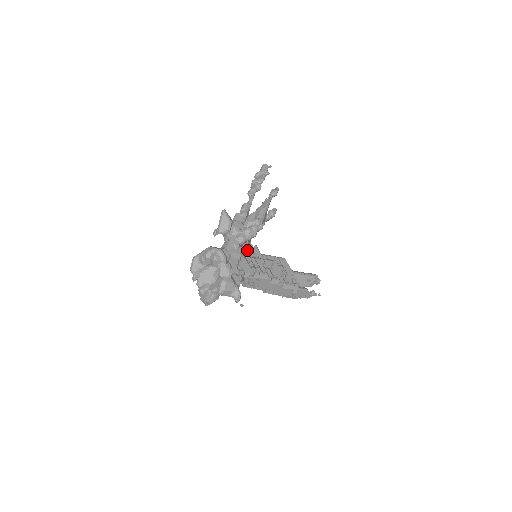
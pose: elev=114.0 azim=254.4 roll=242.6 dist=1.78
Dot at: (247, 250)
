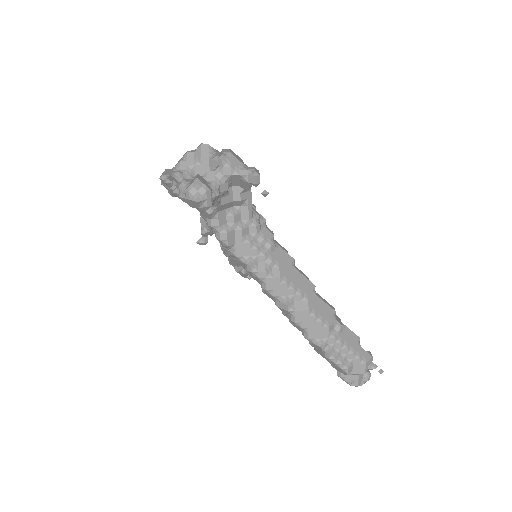
Dot at: occluded
